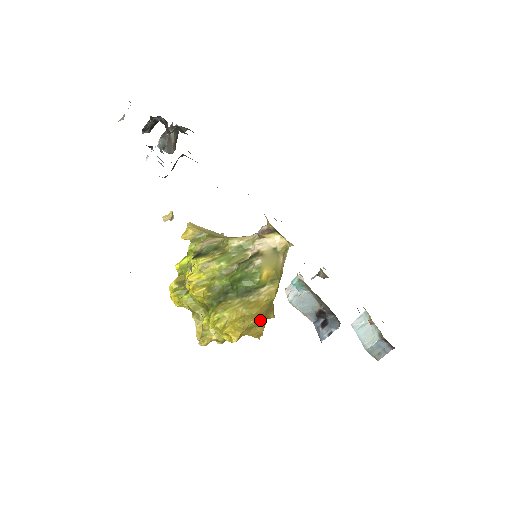
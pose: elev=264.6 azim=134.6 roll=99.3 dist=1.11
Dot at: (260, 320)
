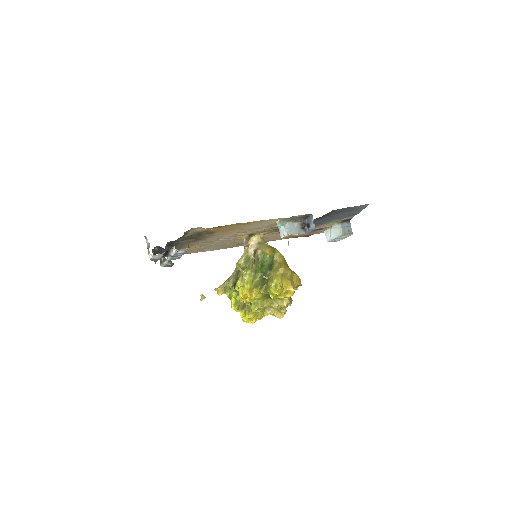
Dot at: (290, 271)
